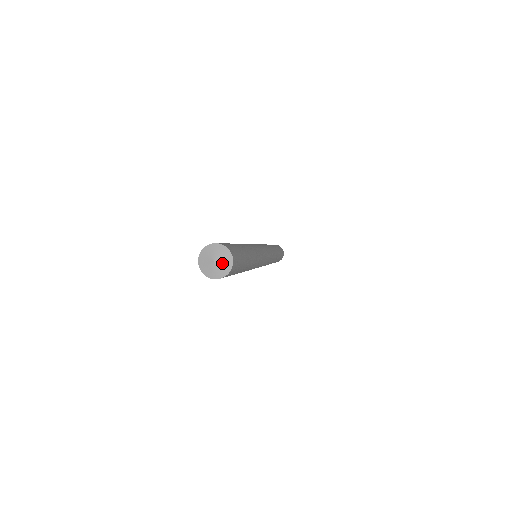
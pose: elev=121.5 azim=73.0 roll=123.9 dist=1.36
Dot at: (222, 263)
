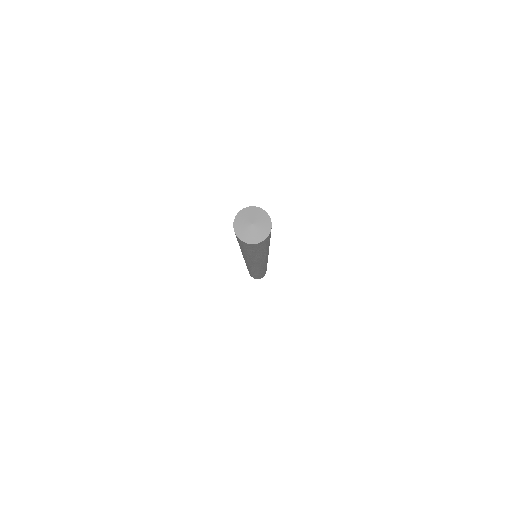
Dot at: (261, 224)
